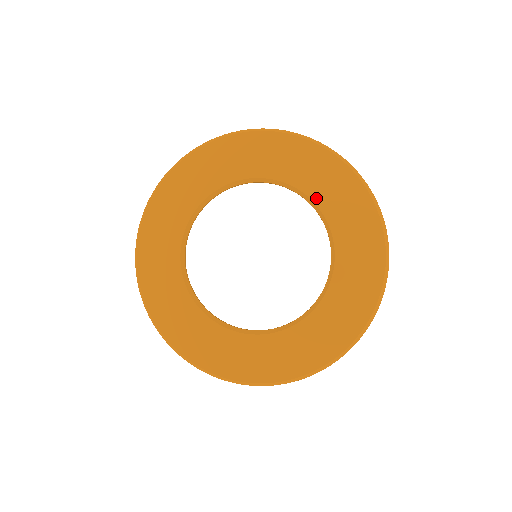
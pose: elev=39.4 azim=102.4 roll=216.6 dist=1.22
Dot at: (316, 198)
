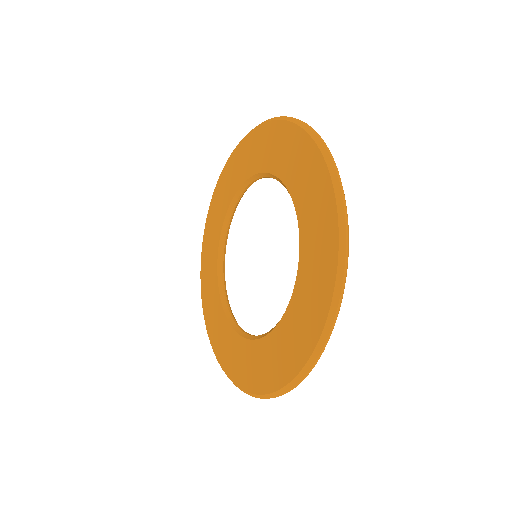
Dot at: (294, 195)
